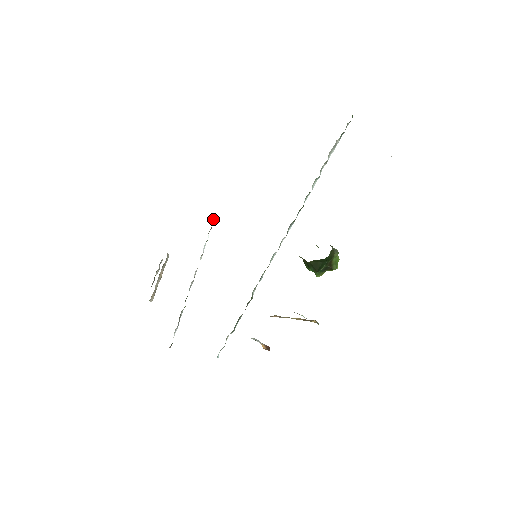
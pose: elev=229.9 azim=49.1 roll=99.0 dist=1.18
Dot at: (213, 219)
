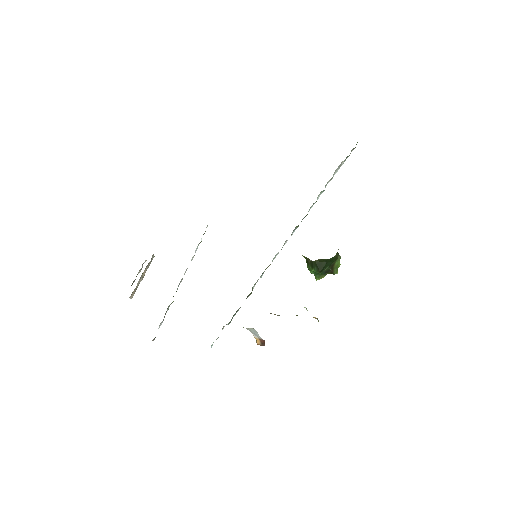
Dot at: occluded
